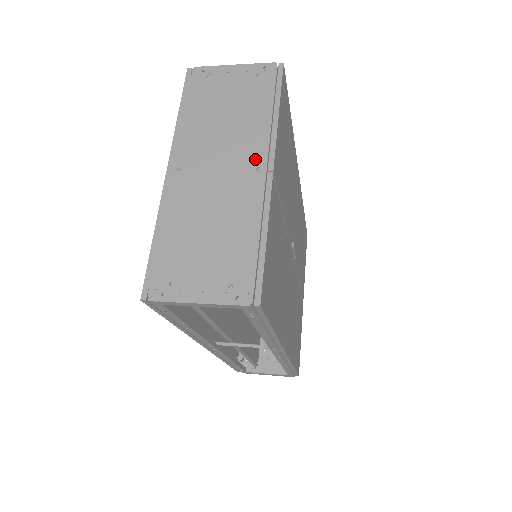
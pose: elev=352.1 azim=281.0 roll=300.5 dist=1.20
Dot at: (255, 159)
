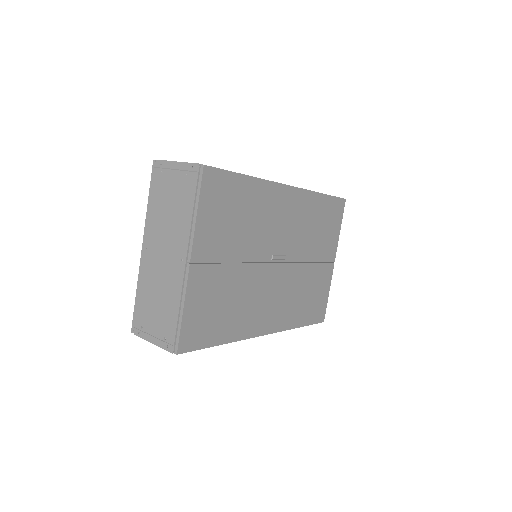
Dot at: (181, 252)
